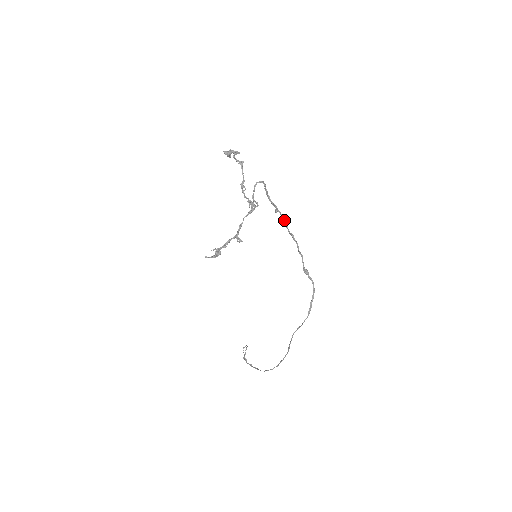
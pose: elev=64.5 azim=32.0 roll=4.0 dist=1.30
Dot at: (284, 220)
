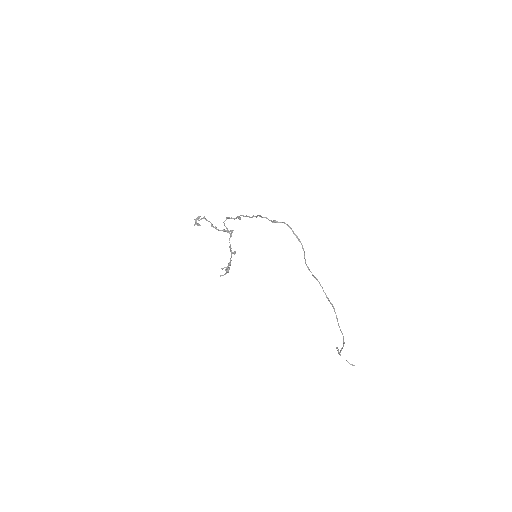
Dot at: (245, 216)
